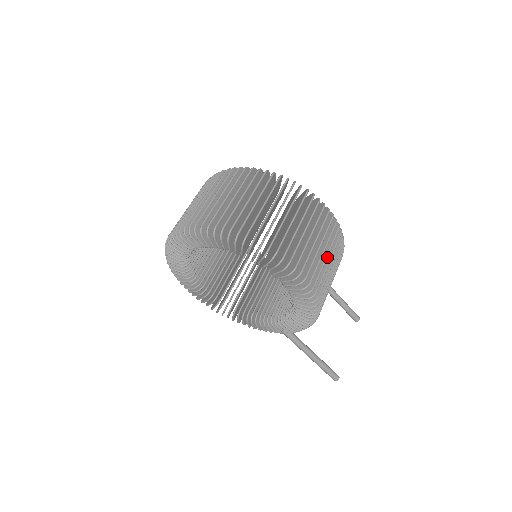
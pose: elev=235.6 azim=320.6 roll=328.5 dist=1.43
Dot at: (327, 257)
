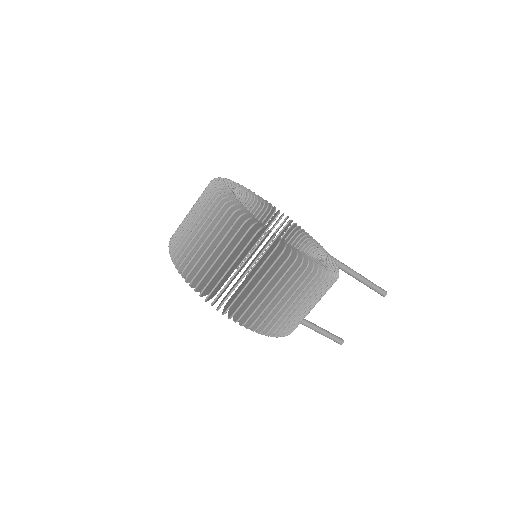
Dot at: (296, 300)
